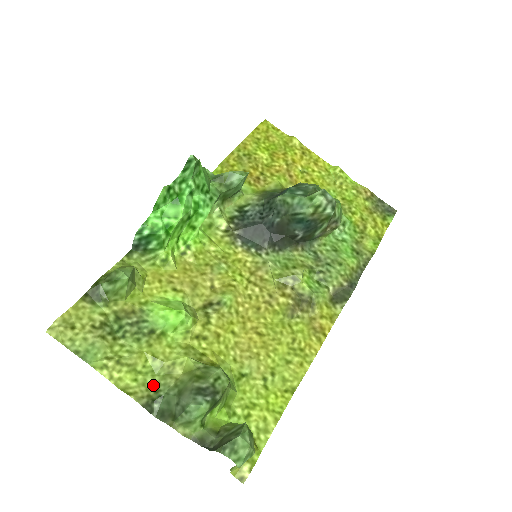
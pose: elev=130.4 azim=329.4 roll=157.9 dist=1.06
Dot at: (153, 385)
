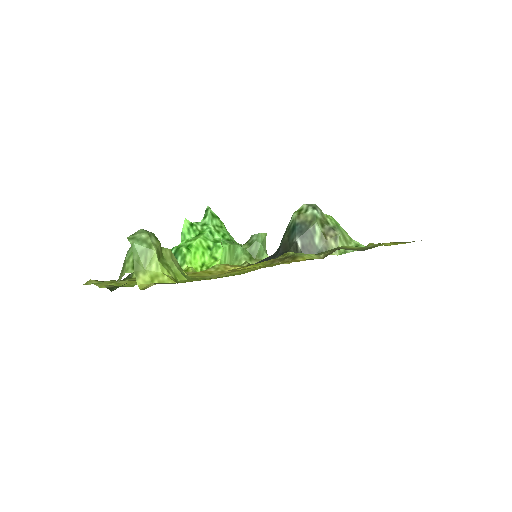
Dot at: occluded
